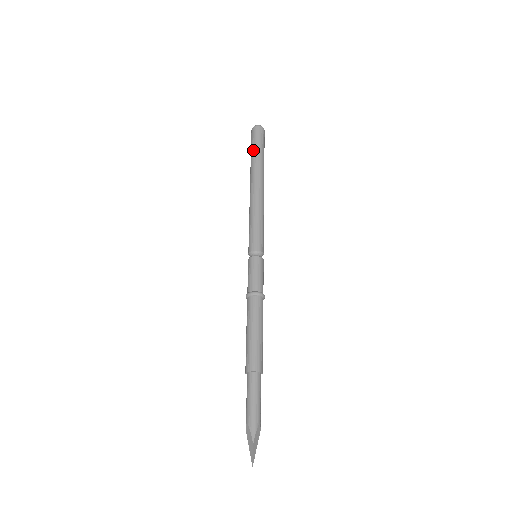
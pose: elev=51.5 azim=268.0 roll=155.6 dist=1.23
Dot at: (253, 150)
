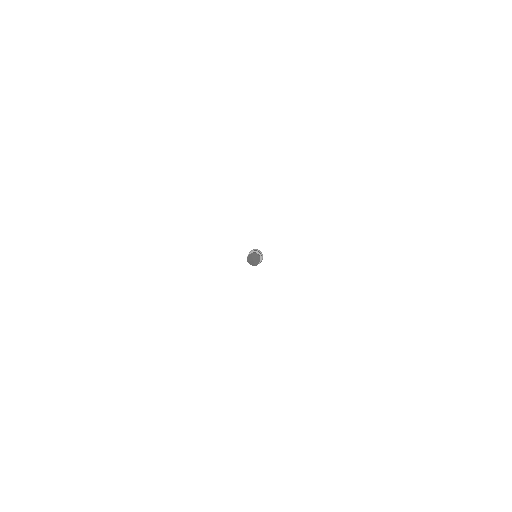
Dot at: occluded
